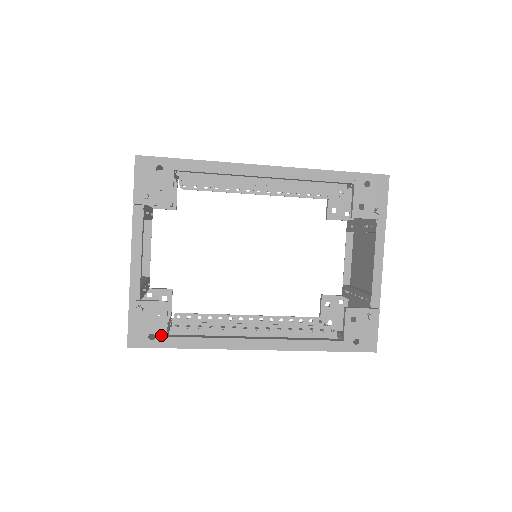
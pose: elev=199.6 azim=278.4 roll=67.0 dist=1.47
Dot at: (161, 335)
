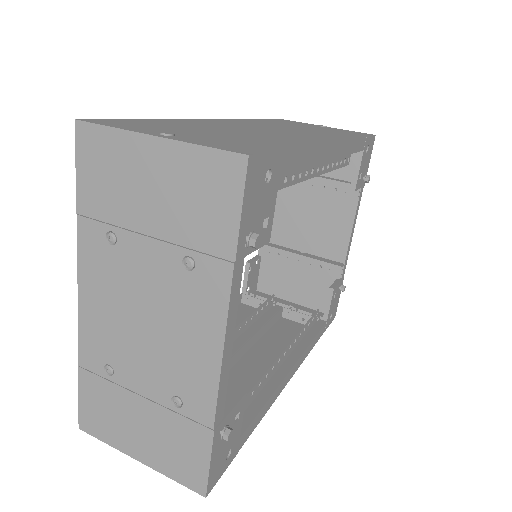
Dot at: (236, 442)
